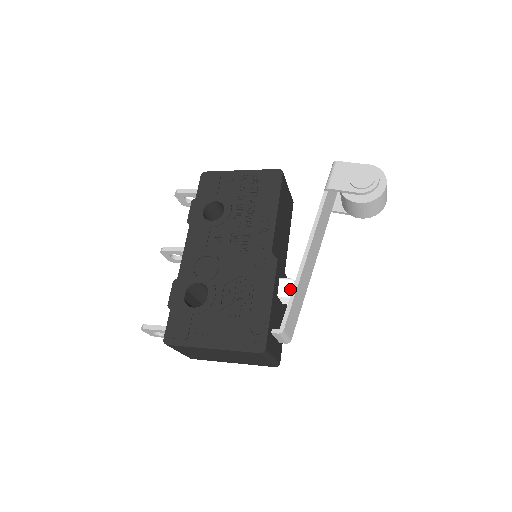
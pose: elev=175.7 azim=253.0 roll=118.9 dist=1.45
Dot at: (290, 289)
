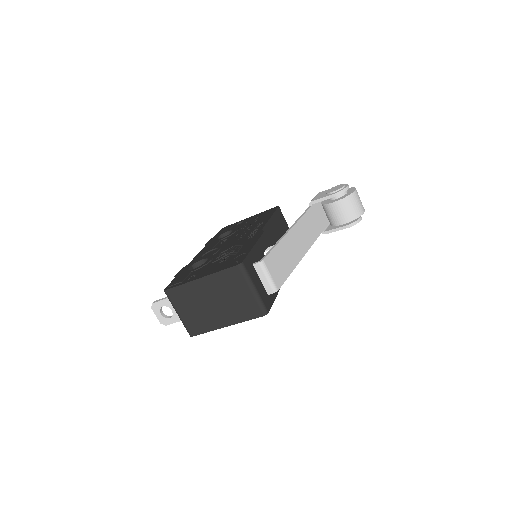
Dot at: occluded
